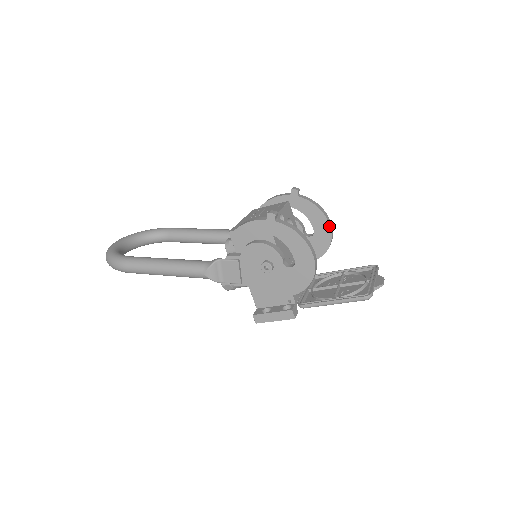
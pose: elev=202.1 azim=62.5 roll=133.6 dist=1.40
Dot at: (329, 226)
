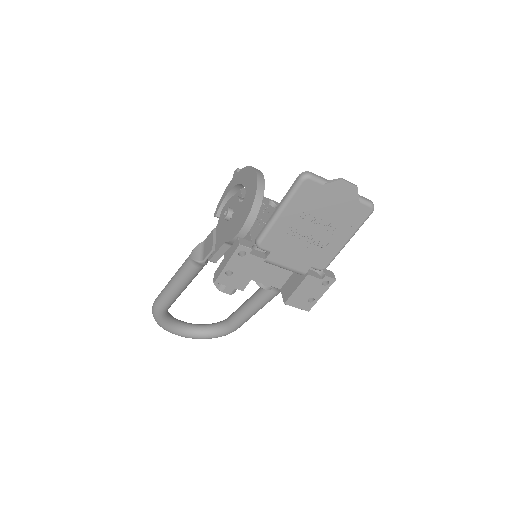
Dot at: occluded
